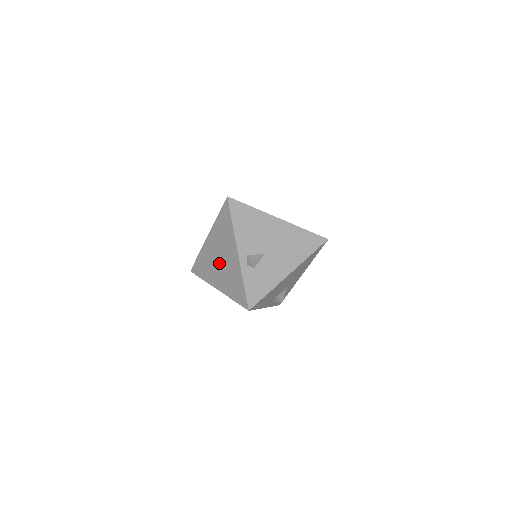
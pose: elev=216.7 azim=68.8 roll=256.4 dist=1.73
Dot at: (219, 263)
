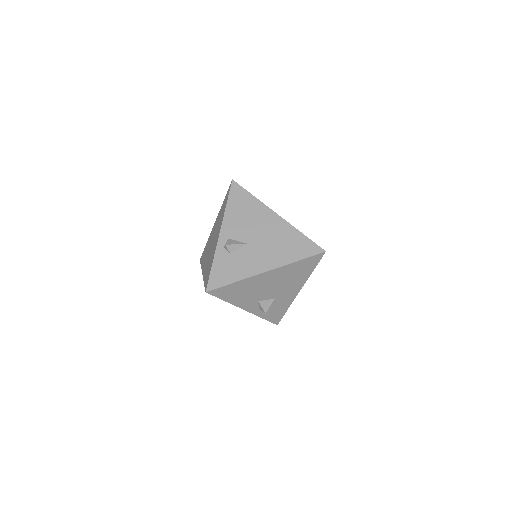
Dot at: (210, 247)
